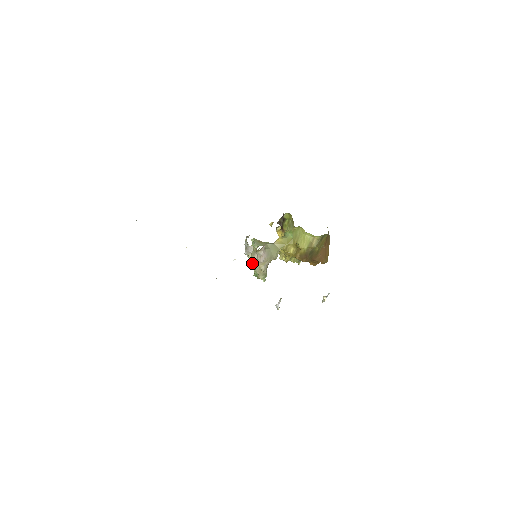
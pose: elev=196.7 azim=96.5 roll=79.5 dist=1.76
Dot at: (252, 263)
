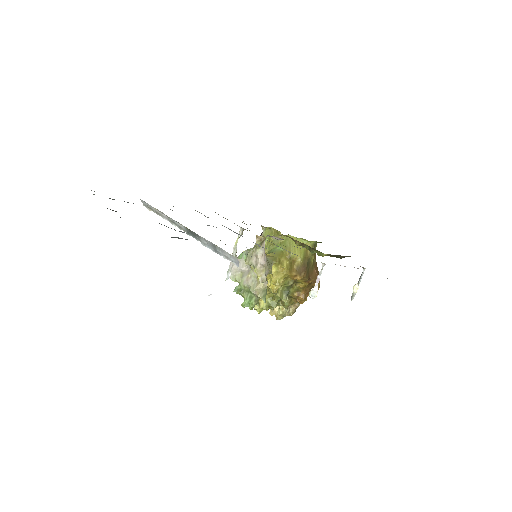
Dot at: (242, 284)
